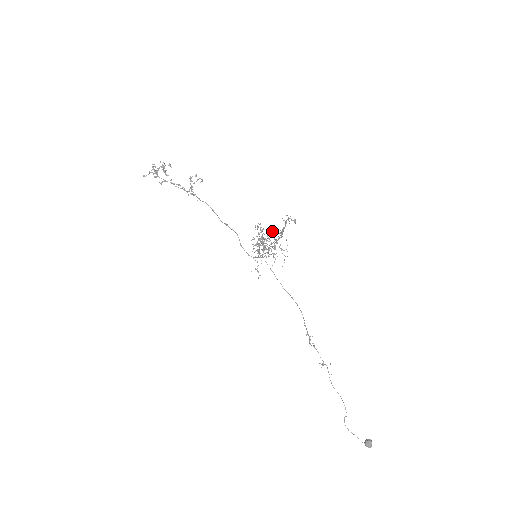
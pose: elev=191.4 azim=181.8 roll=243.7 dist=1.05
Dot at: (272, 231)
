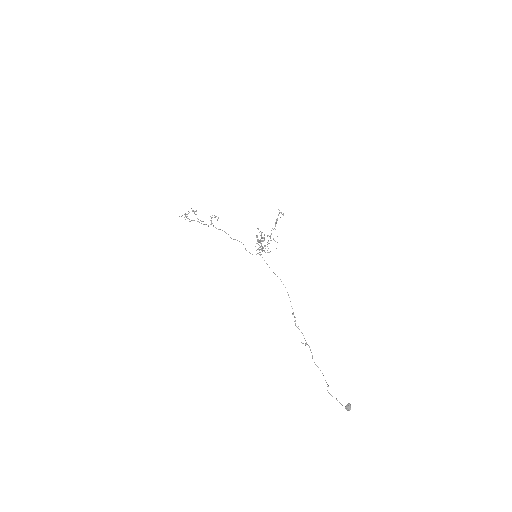
Dot at: occluded
